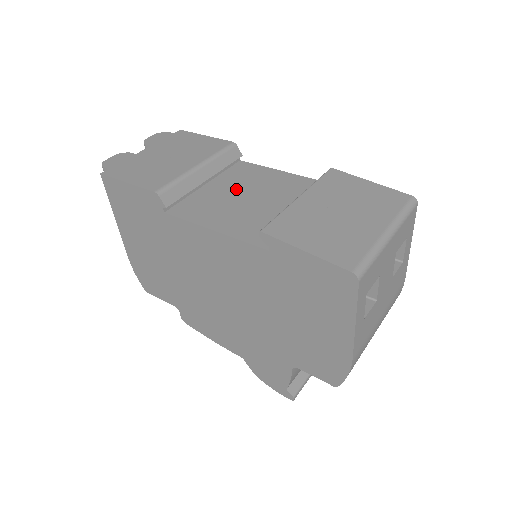
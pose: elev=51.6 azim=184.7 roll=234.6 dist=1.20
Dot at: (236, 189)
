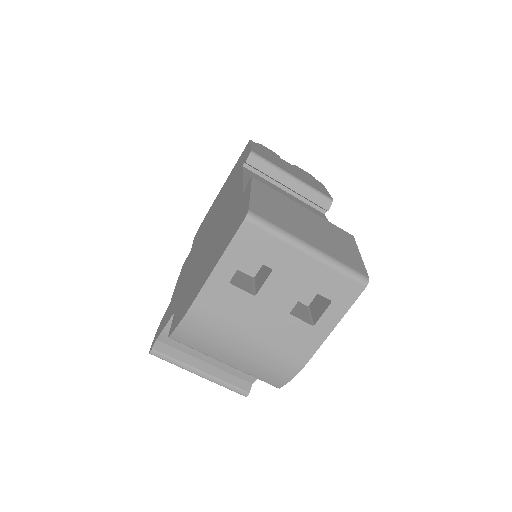
Dot at: occluded
